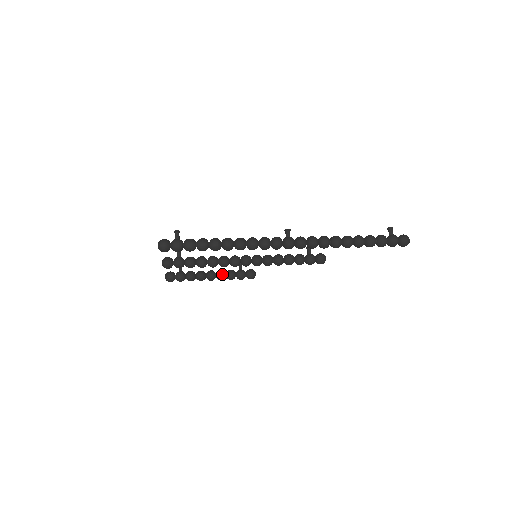
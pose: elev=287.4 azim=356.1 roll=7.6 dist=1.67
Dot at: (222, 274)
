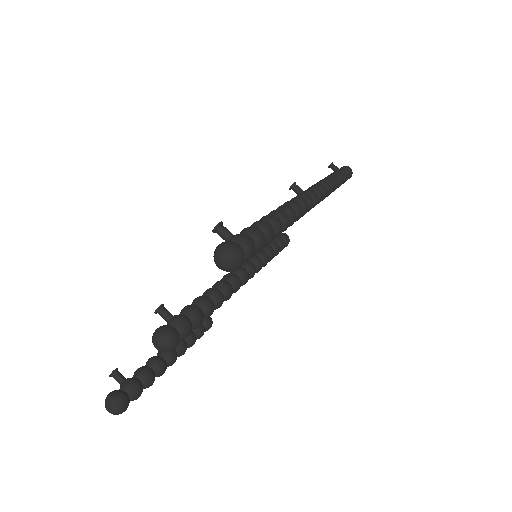
Dot at: (183, 341)
